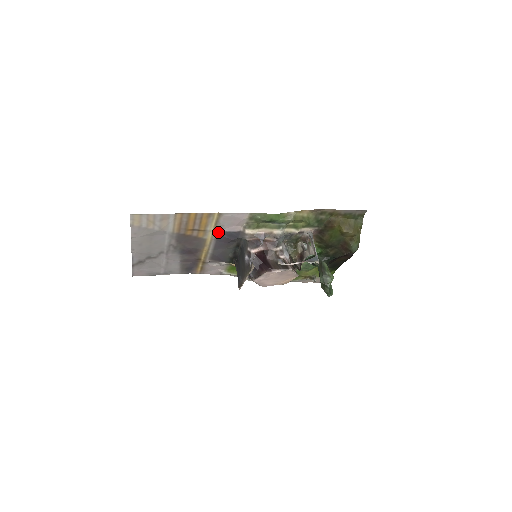
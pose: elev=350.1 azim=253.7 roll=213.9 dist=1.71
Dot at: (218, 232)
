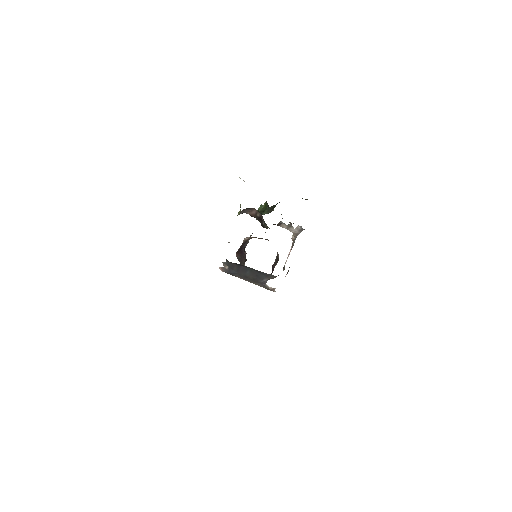
Dot at: occluded
